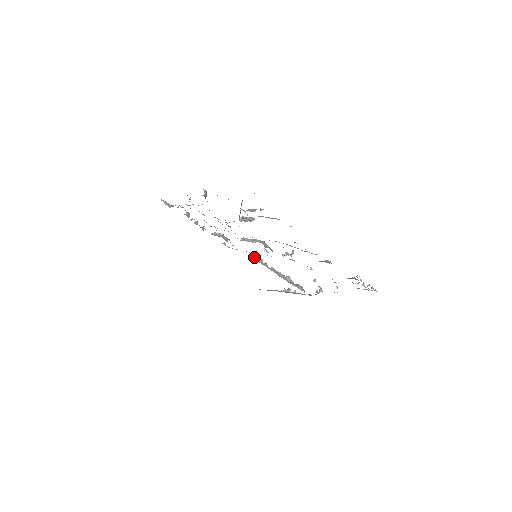
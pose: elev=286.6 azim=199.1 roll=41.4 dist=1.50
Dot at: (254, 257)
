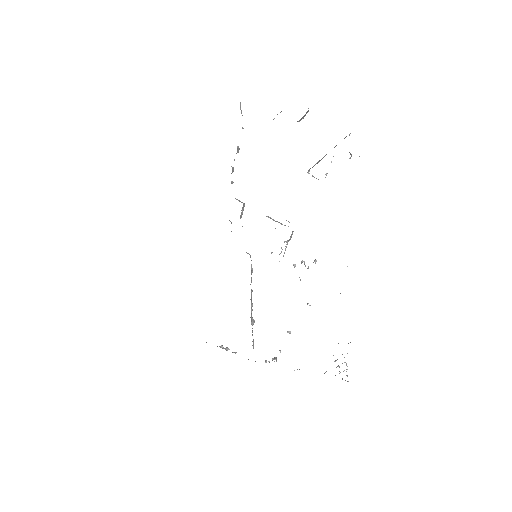
Dot at: occluded
